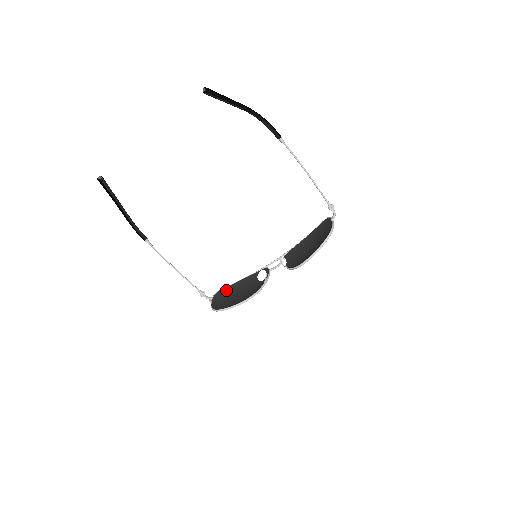
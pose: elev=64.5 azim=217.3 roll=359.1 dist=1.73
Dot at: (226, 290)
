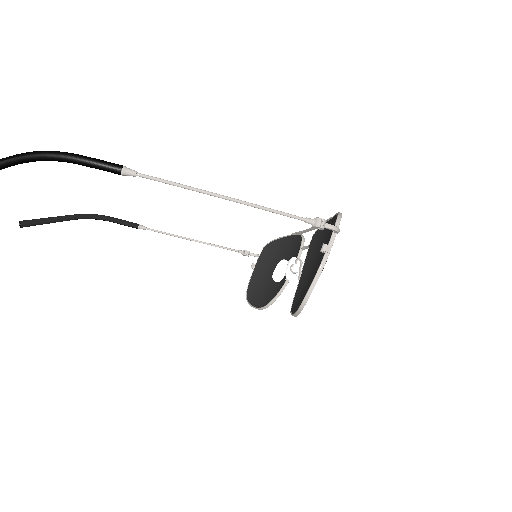
Dot at: (271, 249)
